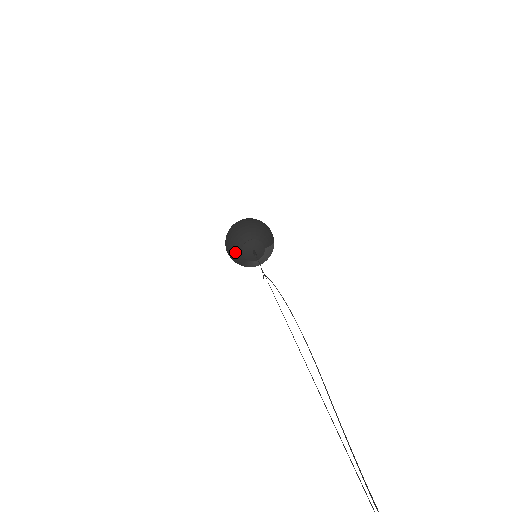
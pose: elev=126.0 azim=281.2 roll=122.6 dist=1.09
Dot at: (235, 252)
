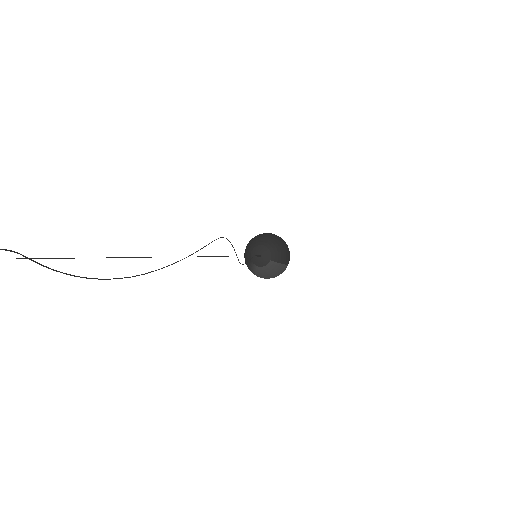
Dot at: (248, 250)
